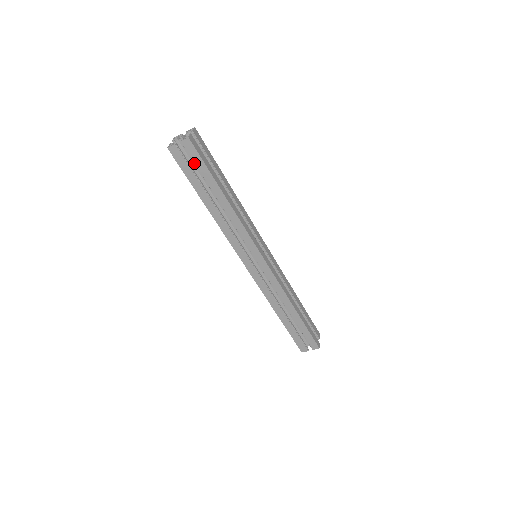
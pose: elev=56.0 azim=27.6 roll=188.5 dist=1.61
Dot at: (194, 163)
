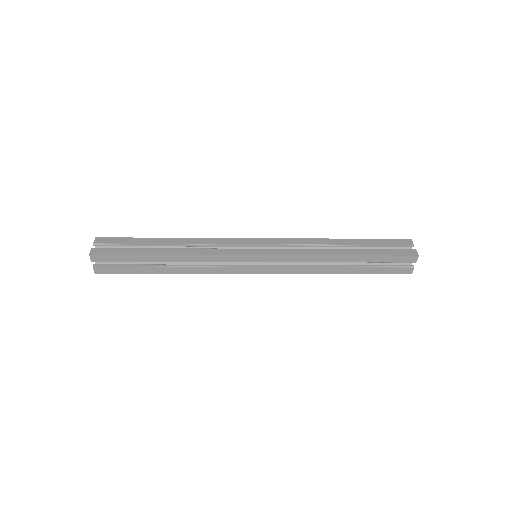
Dot at: occluded
